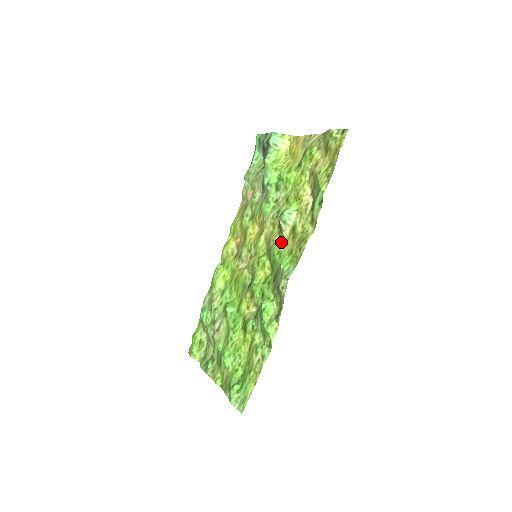
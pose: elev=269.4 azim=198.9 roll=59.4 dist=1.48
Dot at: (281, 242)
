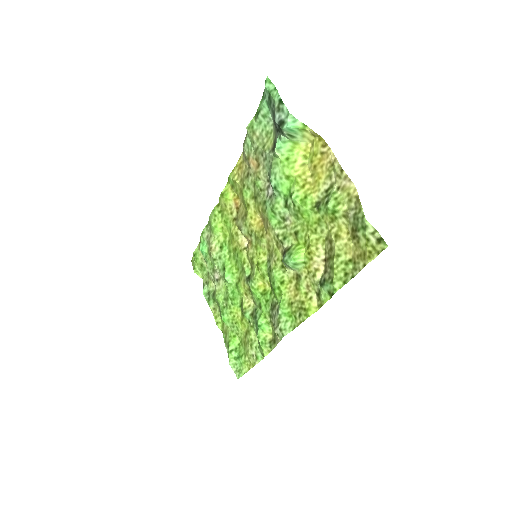
Dot at: (283, 276)
